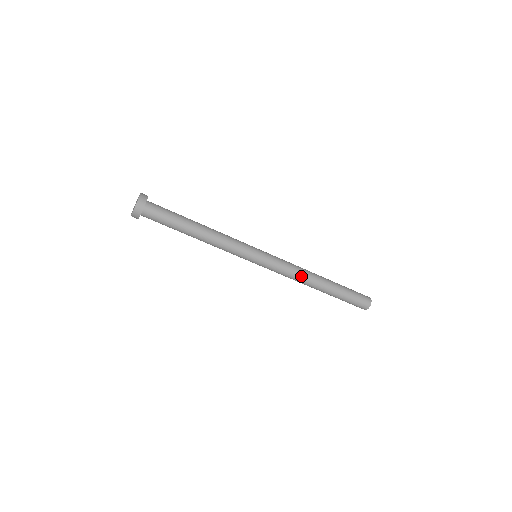
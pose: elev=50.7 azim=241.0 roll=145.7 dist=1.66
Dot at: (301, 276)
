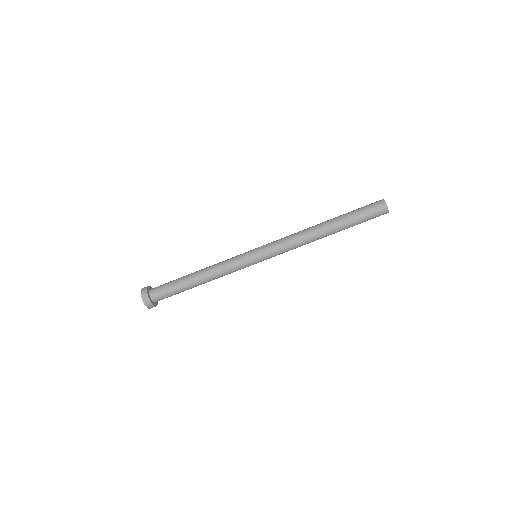
Dot at: (302, 238)
